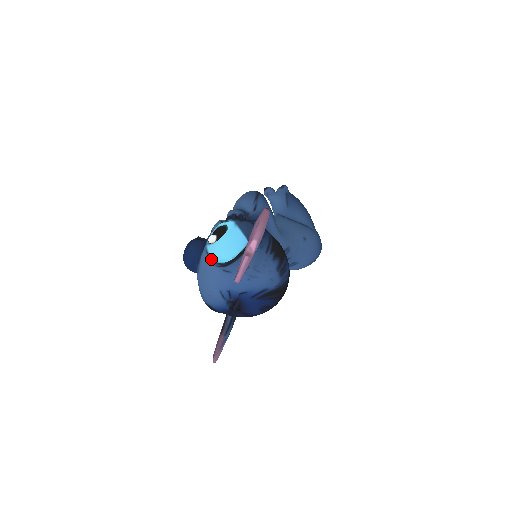
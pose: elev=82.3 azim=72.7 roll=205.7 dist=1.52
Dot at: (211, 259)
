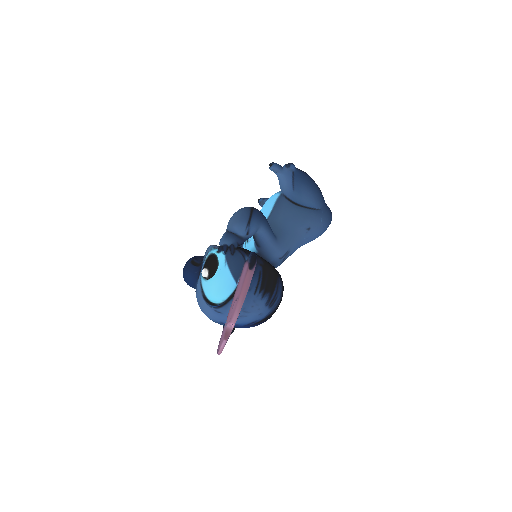
Dot at: (204, 297)
